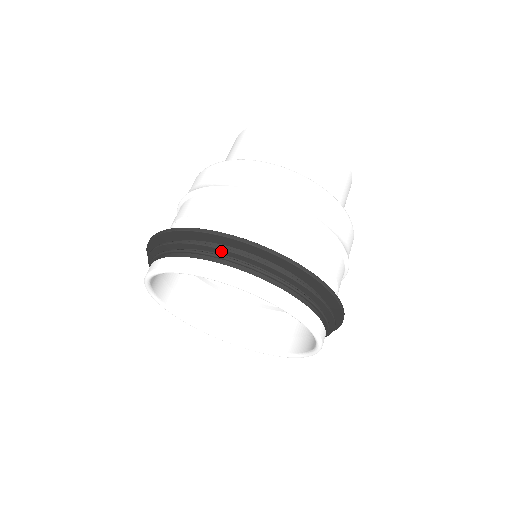
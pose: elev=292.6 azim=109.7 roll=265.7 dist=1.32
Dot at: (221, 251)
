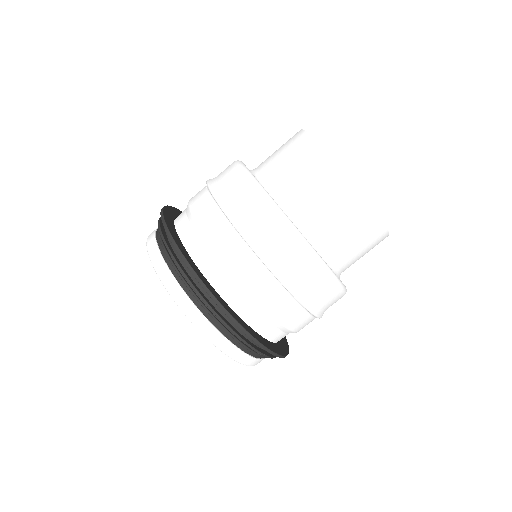
Dot at: occluded
